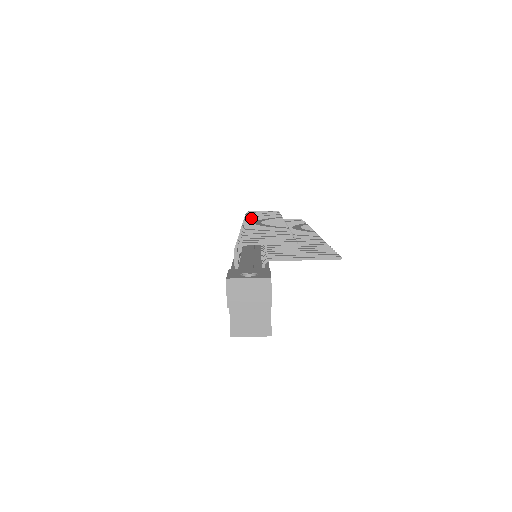
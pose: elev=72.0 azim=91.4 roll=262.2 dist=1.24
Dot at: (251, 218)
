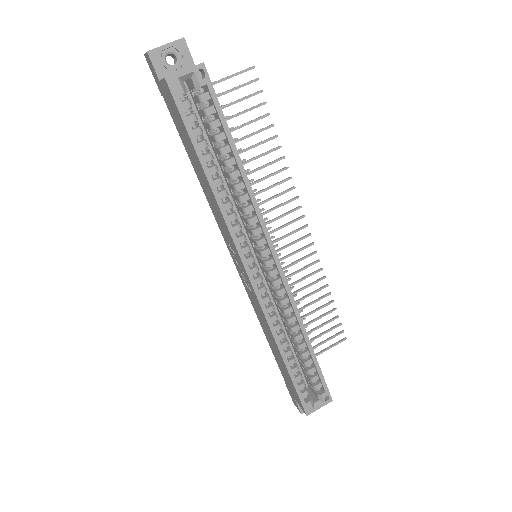
Dot at: occluded
